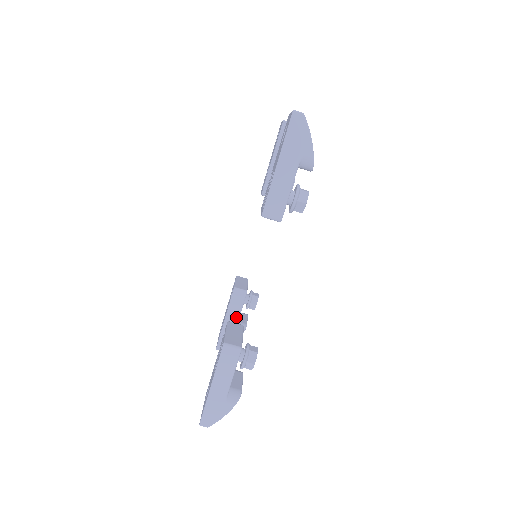
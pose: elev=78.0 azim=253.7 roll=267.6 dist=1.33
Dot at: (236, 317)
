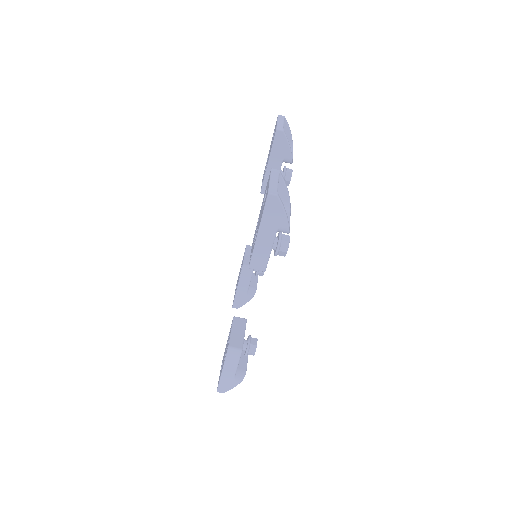
Dot at: (246, 286)
